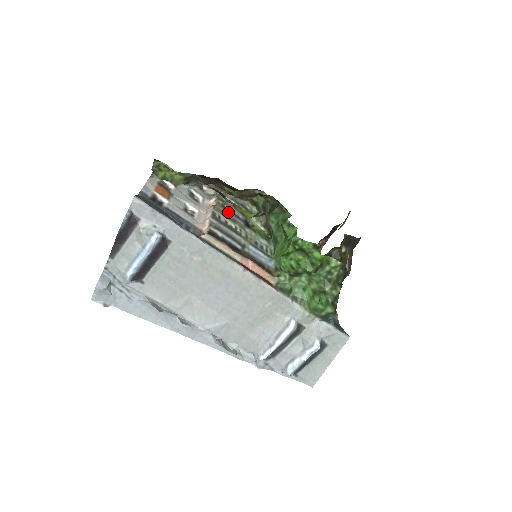
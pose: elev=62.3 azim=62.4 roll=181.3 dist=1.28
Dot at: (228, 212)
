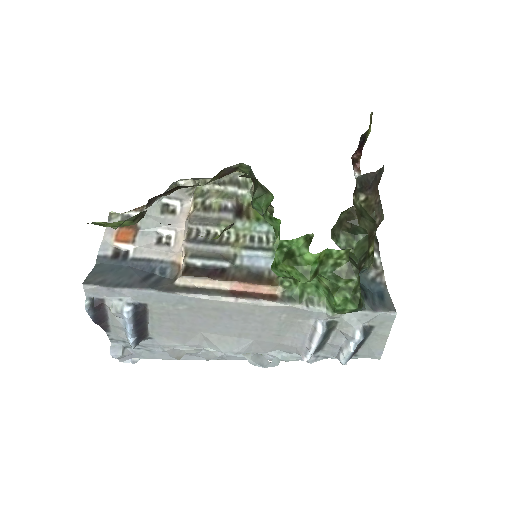
Dot at: (210, 212)
